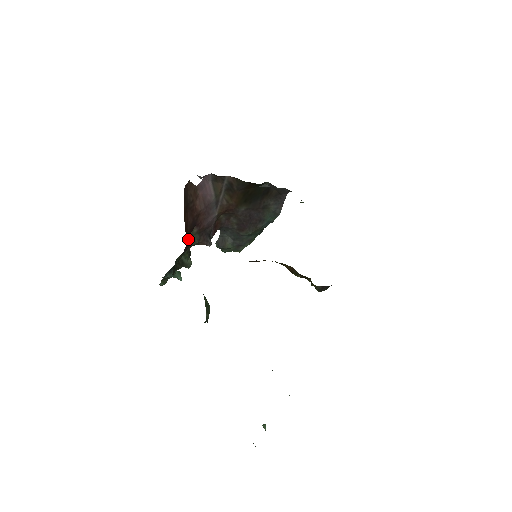
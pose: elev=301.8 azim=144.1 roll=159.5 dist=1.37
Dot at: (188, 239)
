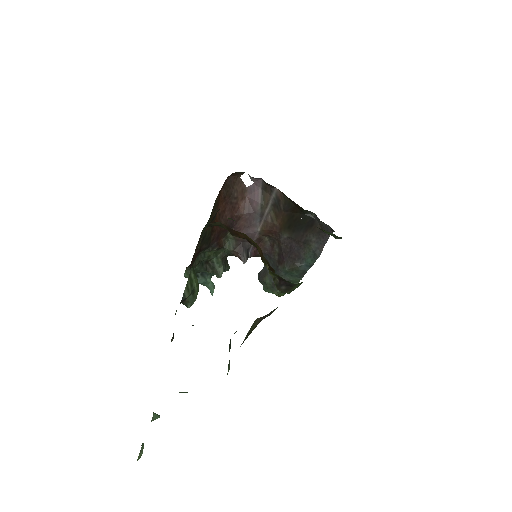
Dot at: (223, 239)
